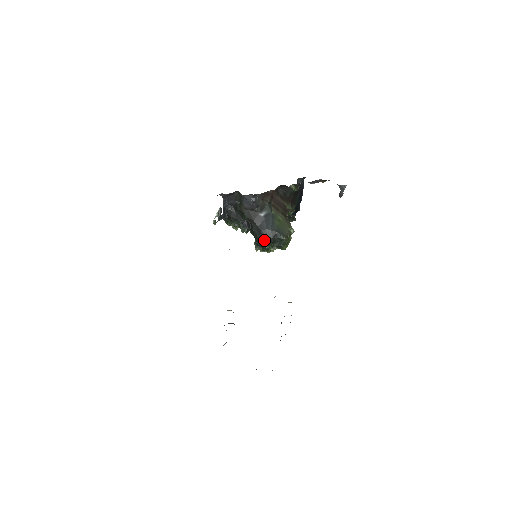
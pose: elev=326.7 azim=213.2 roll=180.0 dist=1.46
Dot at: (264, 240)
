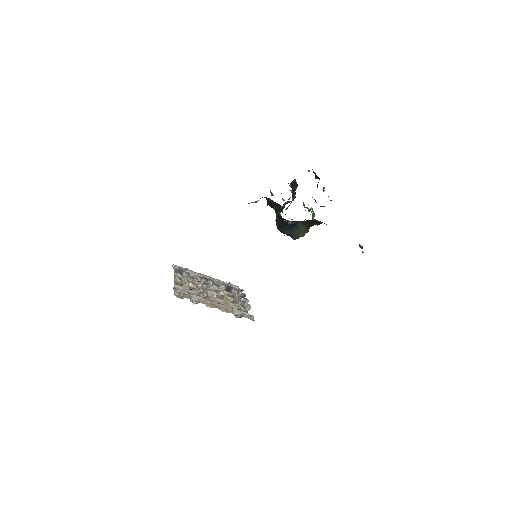
Dot at: (279, 230)
